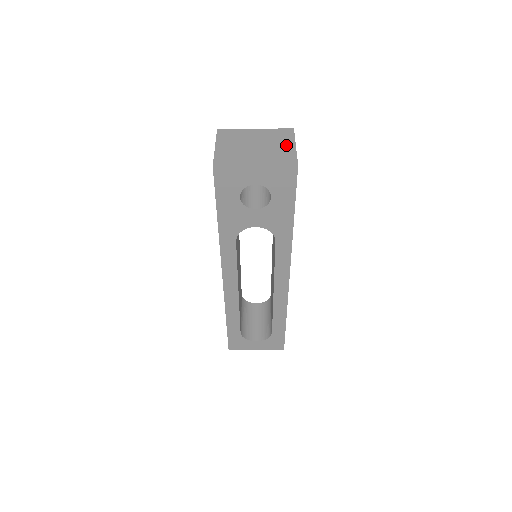
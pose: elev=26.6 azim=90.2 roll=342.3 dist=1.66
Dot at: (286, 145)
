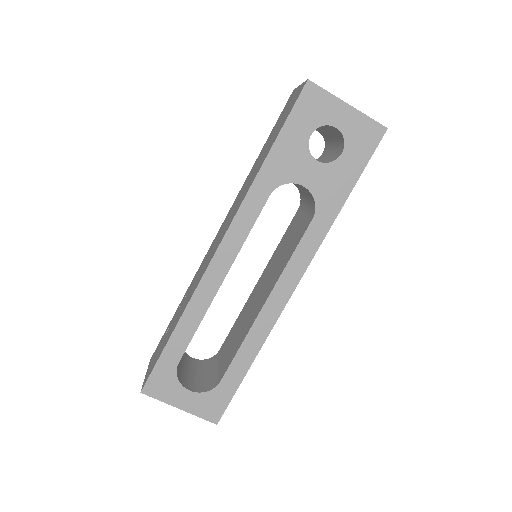
Dot at: occluded
